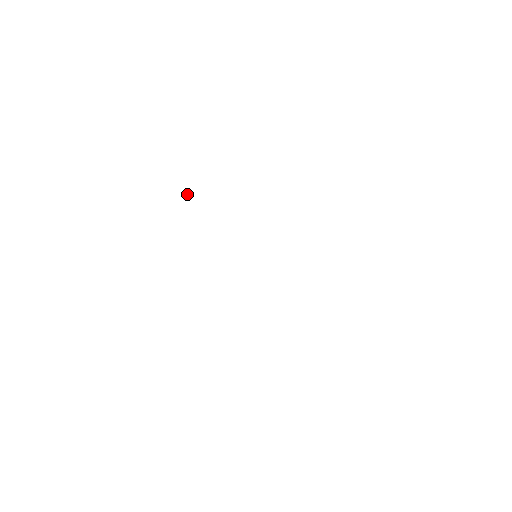
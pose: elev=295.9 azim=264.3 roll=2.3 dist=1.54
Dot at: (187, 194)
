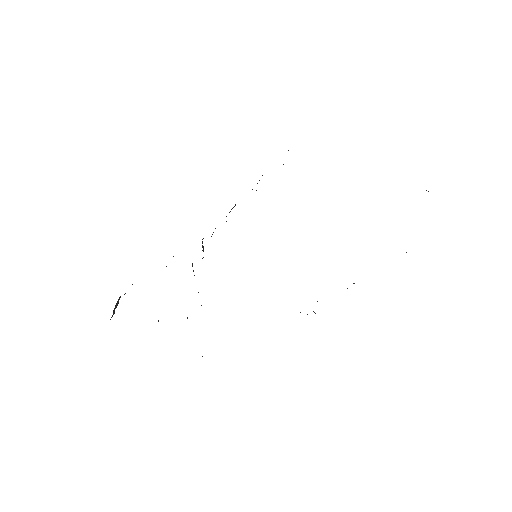
Dot at: occluded
